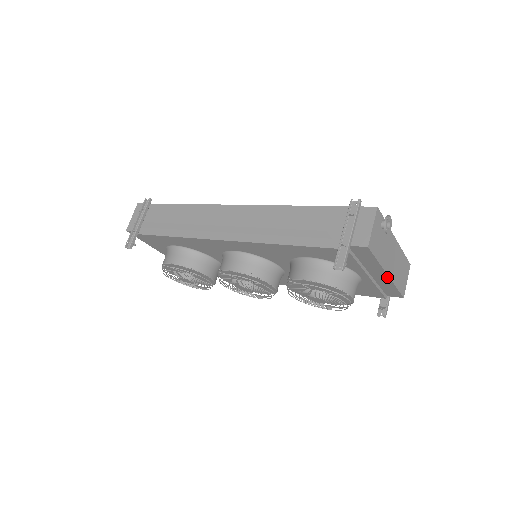
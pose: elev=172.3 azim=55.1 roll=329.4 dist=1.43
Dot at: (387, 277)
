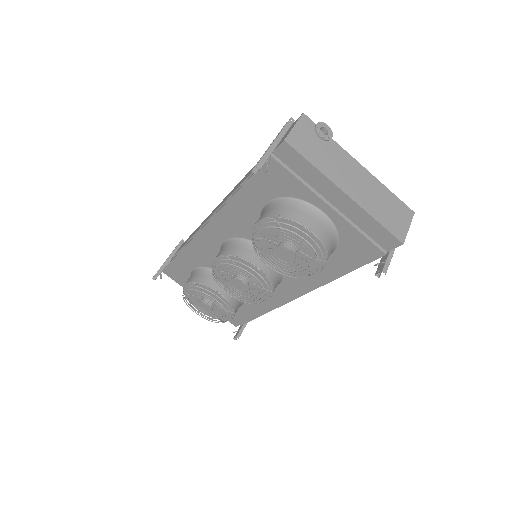
Dot at: (349, 199)
